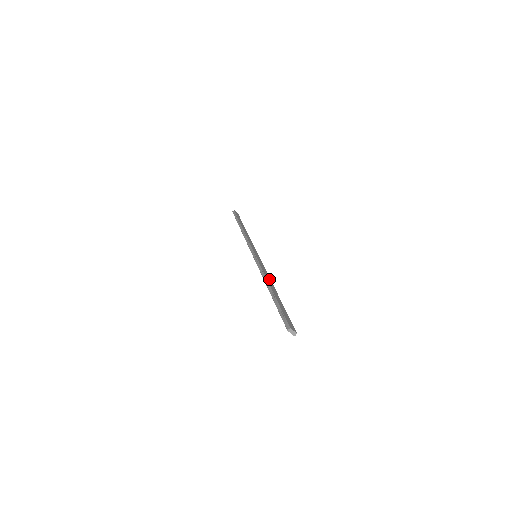
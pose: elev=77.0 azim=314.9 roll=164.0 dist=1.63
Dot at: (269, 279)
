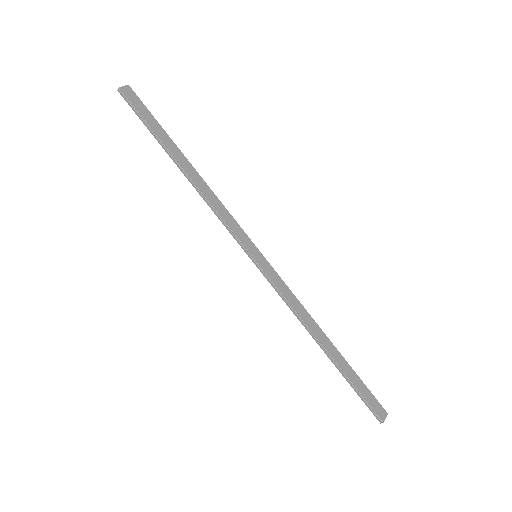
Dot at: (307, 317)
